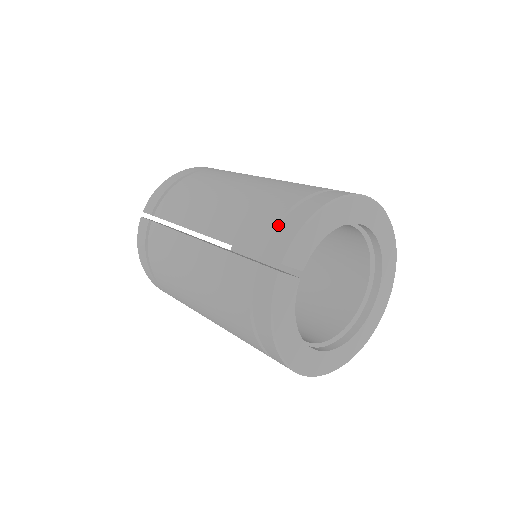
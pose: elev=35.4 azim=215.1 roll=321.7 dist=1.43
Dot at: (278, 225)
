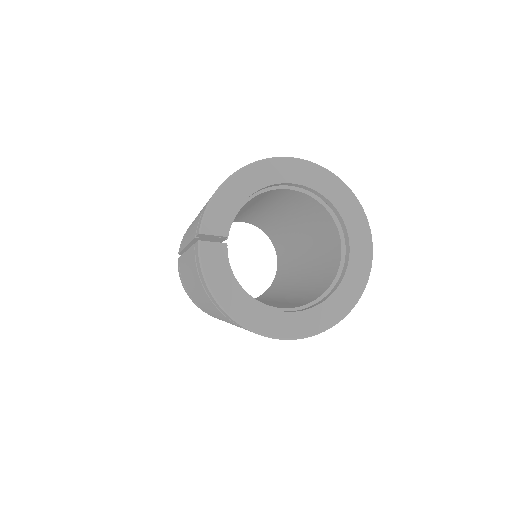
Dot at: occluded
